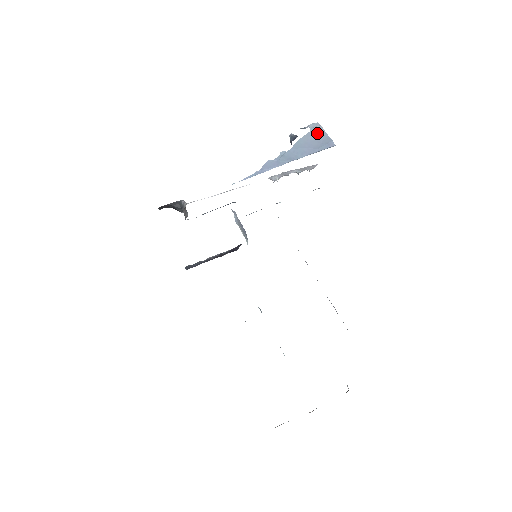
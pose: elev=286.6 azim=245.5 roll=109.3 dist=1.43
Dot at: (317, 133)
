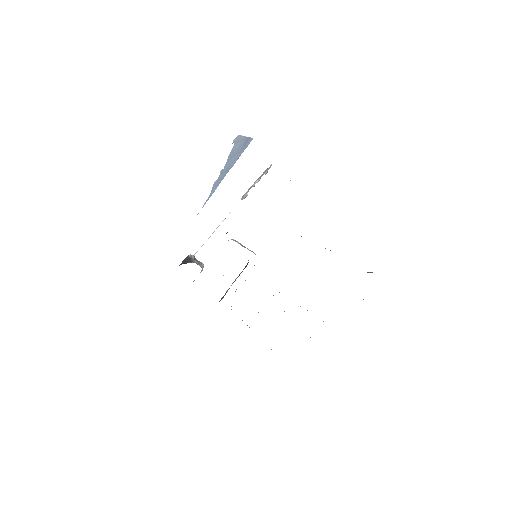
Dot at: (239, 142)
